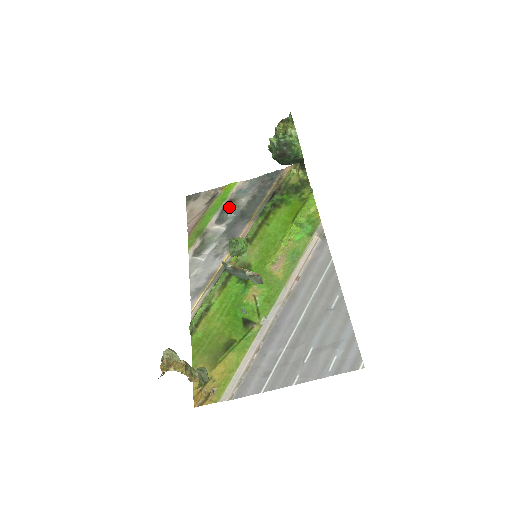
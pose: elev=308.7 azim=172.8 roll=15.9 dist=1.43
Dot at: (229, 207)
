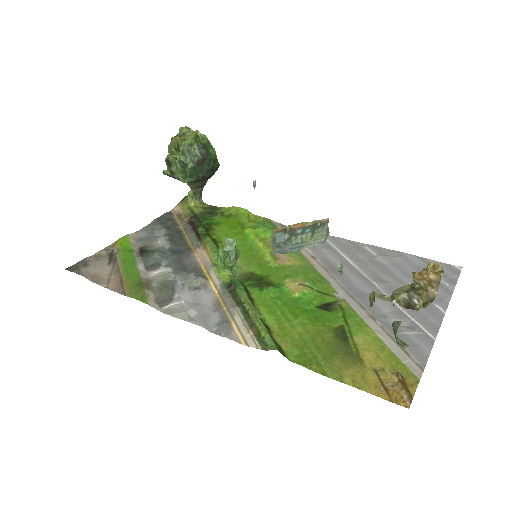
Dot at: (149, 252)
